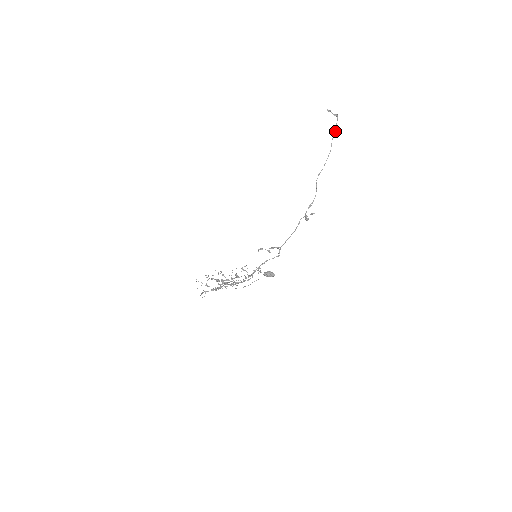
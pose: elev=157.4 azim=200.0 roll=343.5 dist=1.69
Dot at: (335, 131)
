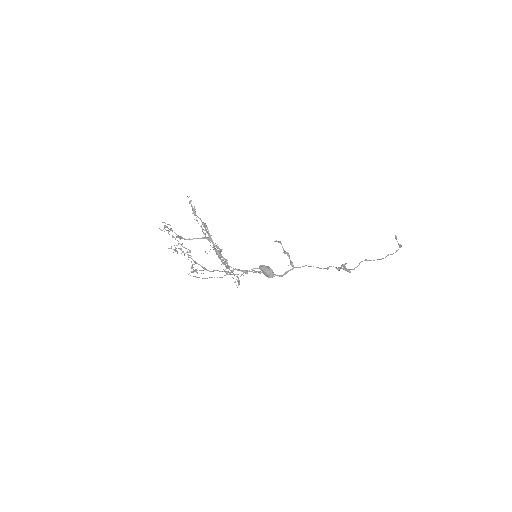
Dot at: (392, 254)
